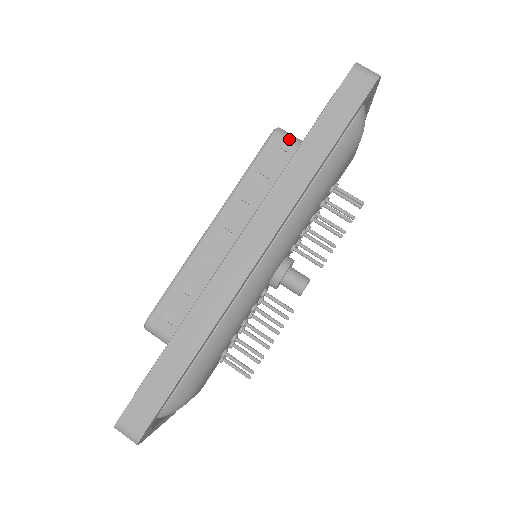
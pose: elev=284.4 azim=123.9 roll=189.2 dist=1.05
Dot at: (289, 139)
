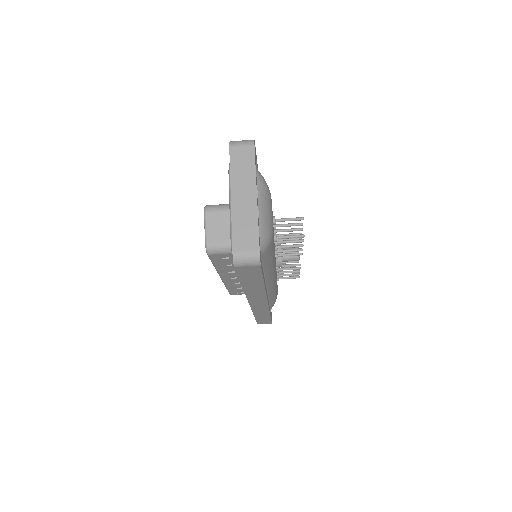
Dot at: (222, 253)
